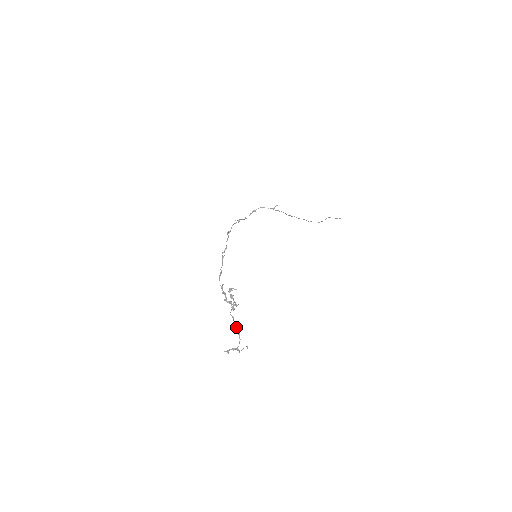
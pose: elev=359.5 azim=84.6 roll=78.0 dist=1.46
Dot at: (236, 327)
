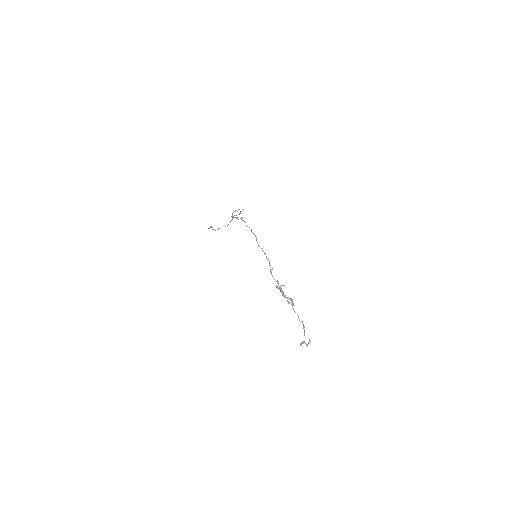
Dot at: (302, 322)
